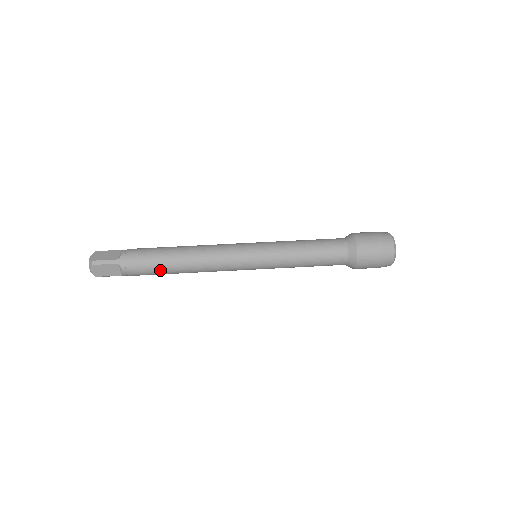
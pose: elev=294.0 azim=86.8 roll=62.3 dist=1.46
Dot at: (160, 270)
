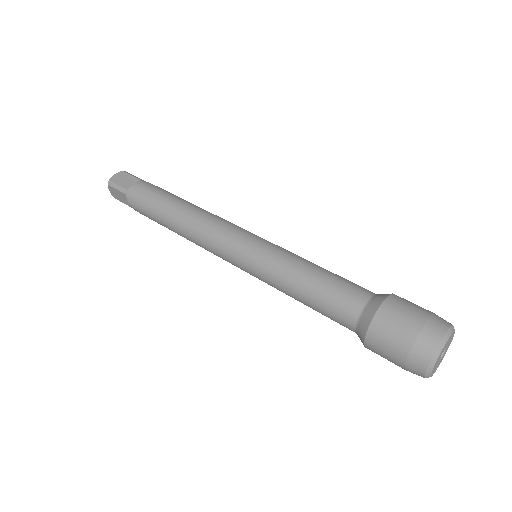
Dot at: (157, 220)
